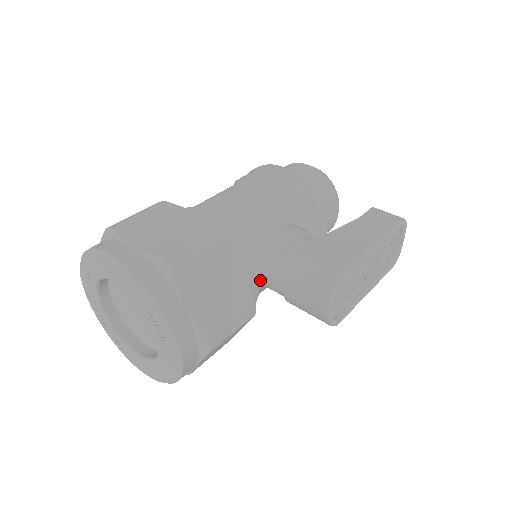
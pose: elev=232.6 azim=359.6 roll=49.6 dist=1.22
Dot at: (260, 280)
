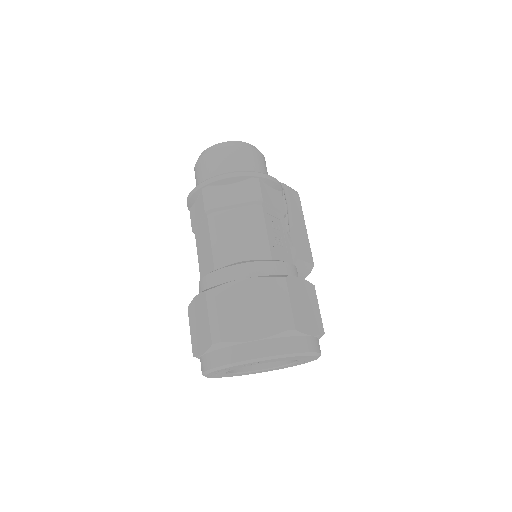
Dot at: occluded
